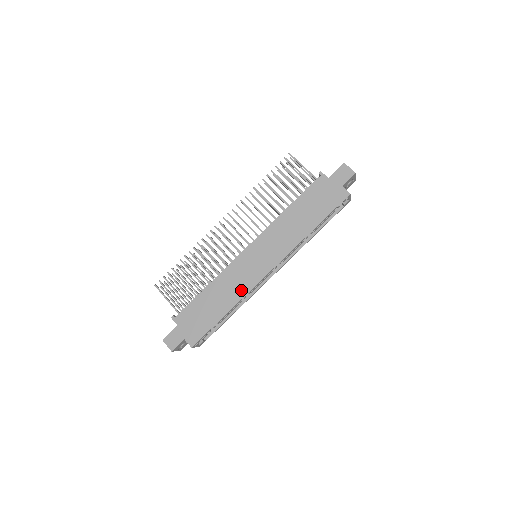
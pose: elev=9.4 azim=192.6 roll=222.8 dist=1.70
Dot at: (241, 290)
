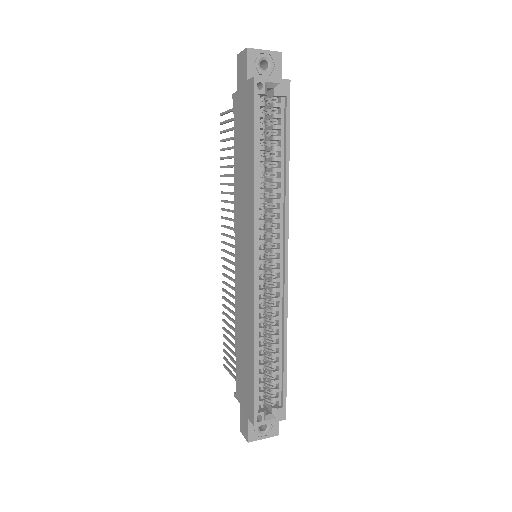
Dot at: (250, 313)
